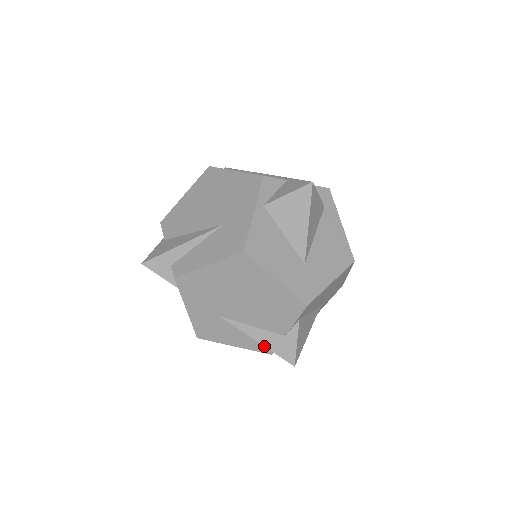
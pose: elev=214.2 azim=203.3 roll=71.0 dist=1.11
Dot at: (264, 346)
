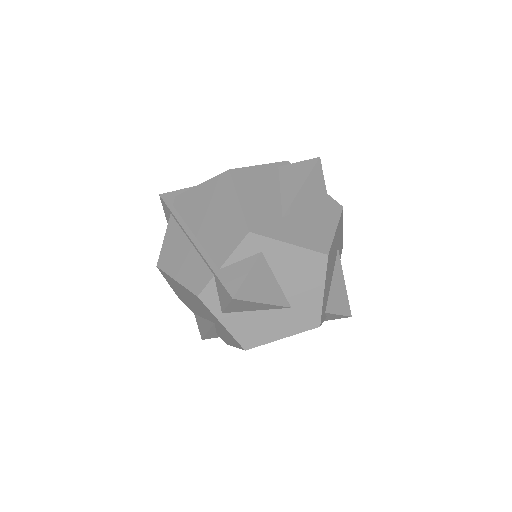
Dot at: occluded
